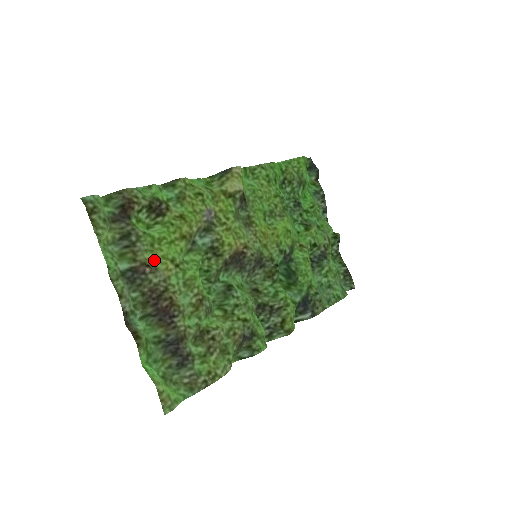
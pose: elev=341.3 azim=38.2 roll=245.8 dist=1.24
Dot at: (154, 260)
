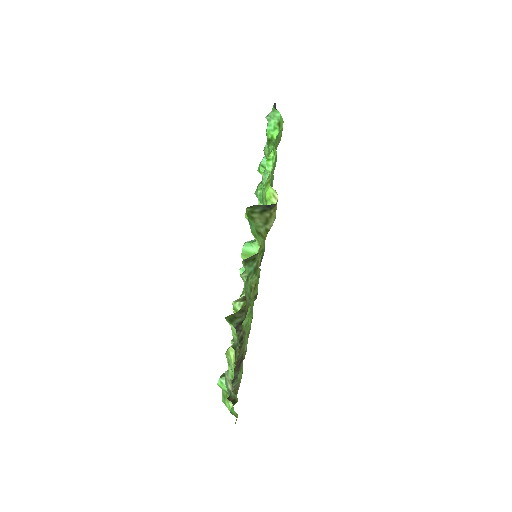
Dot at: occluded
